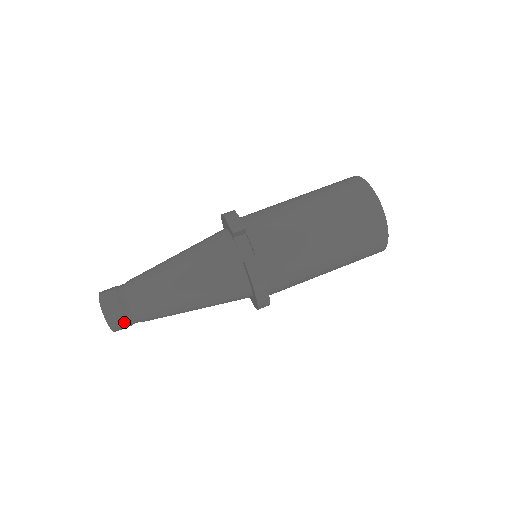
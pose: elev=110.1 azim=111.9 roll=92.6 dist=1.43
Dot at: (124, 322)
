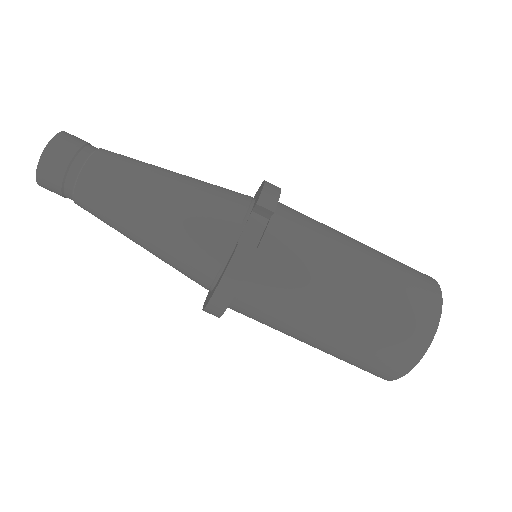
Dot at: (56, 183)
